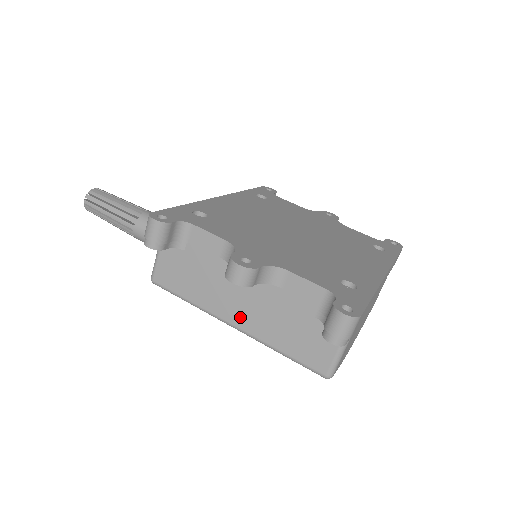
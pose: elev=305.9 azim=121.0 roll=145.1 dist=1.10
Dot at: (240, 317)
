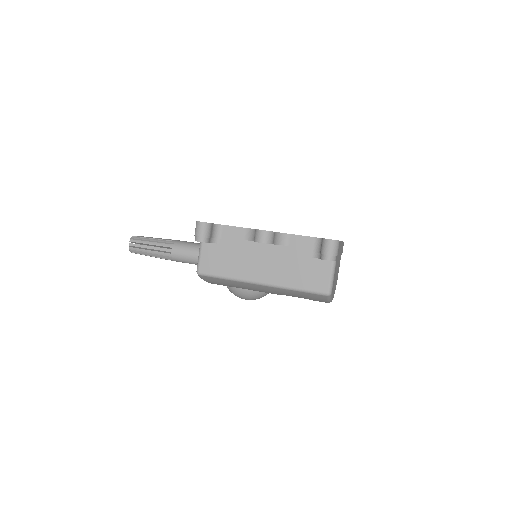
Dot at: (265, 275)
